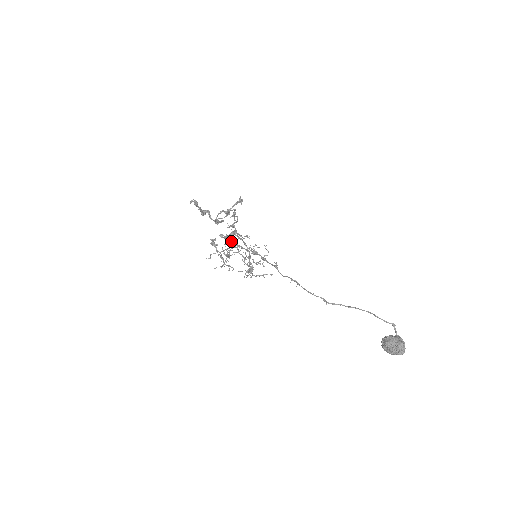
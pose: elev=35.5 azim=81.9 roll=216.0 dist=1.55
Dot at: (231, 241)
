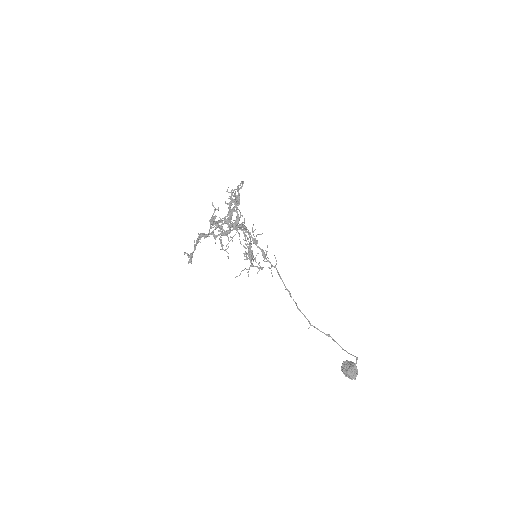
Dot at: (234, 195)
